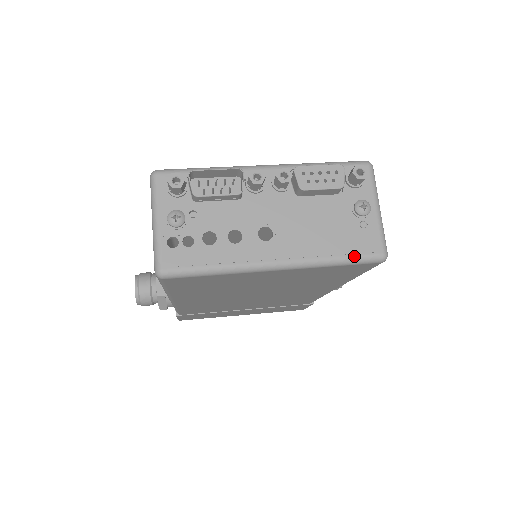
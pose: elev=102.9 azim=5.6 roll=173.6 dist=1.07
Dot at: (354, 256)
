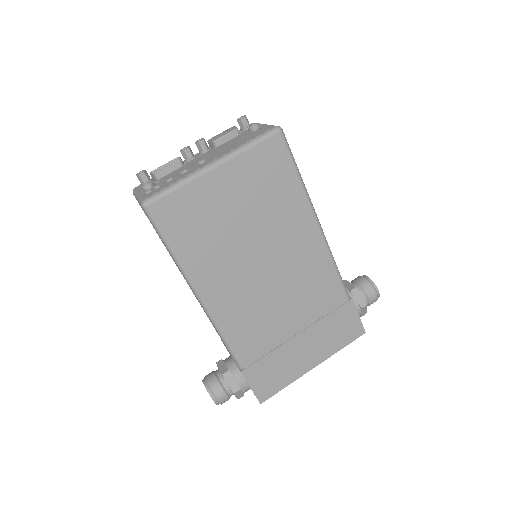
Dot at: (258, 136)
